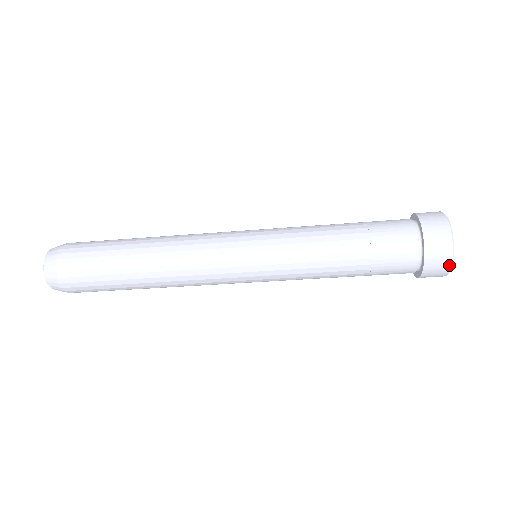
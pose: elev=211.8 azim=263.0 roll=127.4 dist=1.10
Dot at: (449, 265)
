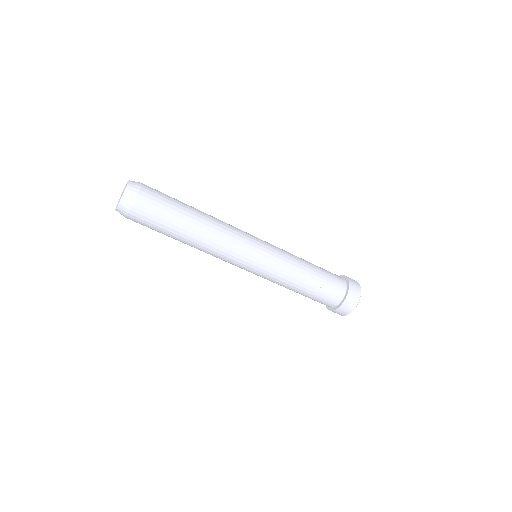
Dot at: (358, 300)
